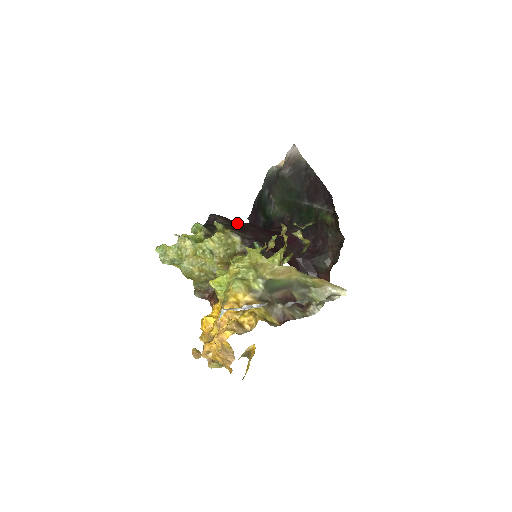
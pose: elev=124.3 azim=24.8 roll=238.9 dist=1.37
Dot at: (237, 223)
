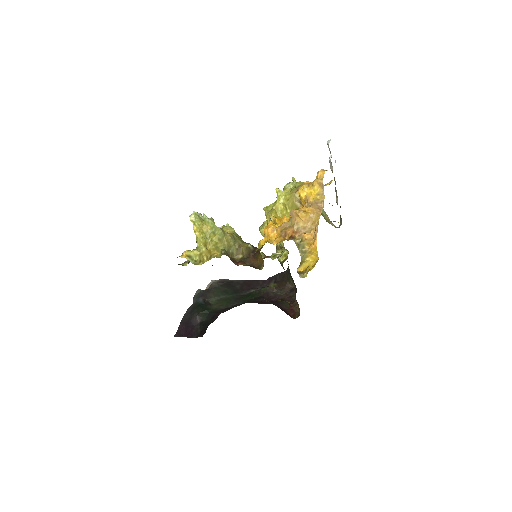
Dot at: occluded
